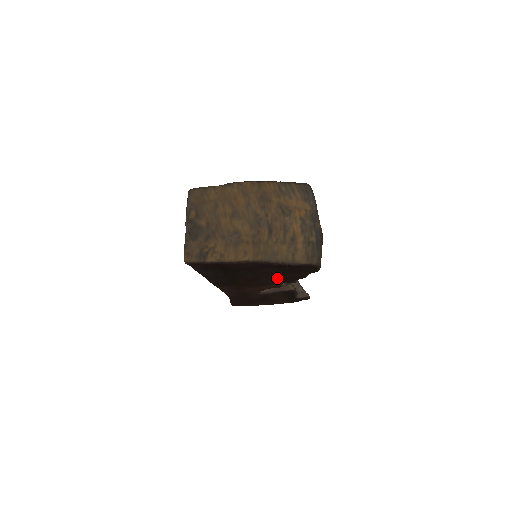
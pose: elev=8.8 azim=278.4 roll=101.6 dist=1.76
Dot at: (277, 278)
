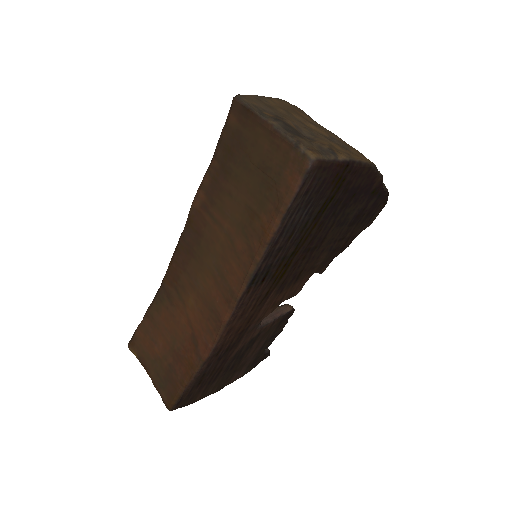
Dot at: (329, 248)
